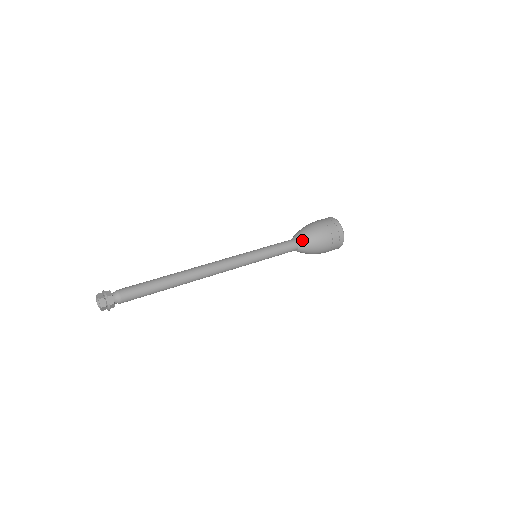
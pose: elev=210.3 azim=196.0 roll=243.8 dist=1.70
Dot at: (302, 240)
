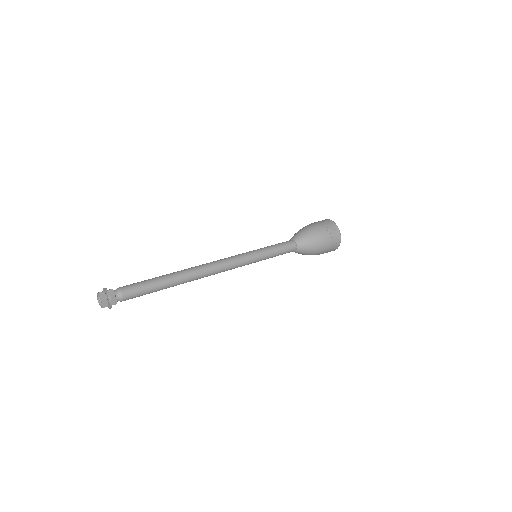
Dot at: (298, 237)
